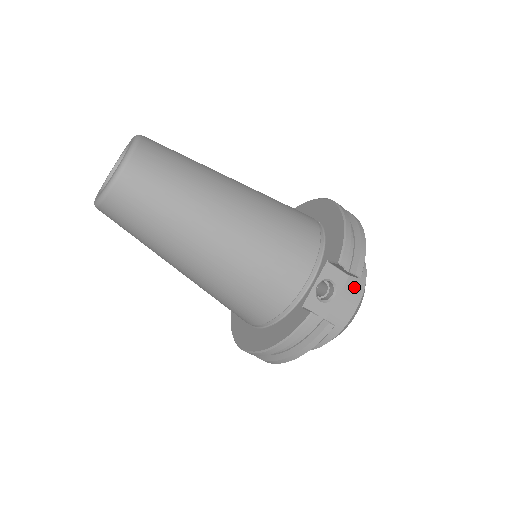
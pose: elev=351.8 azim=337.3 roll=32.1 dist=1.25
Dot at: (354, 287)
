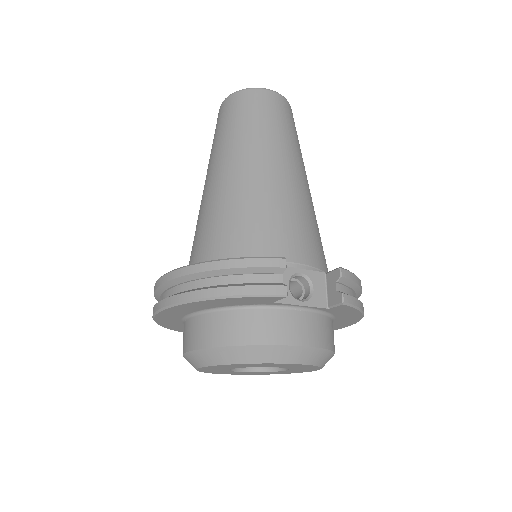
Dot at: (318, 331)
